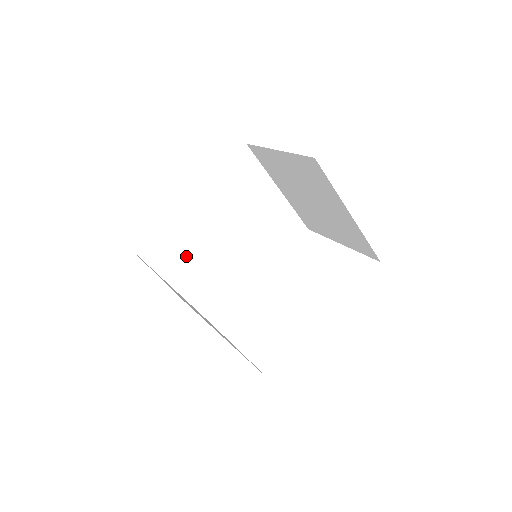
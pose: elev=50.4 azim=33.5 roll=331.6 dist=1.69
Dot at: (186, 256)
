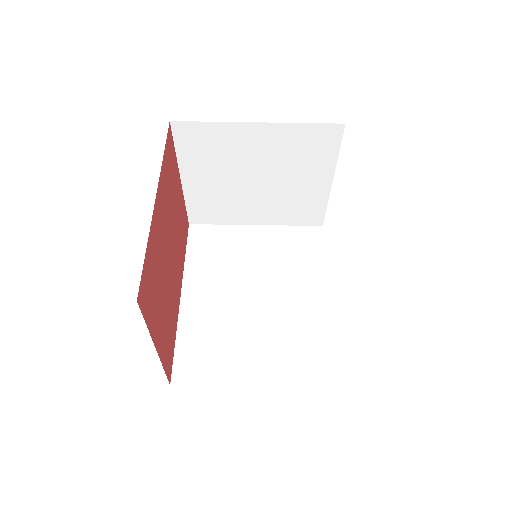
Dot at: (228, 346)
